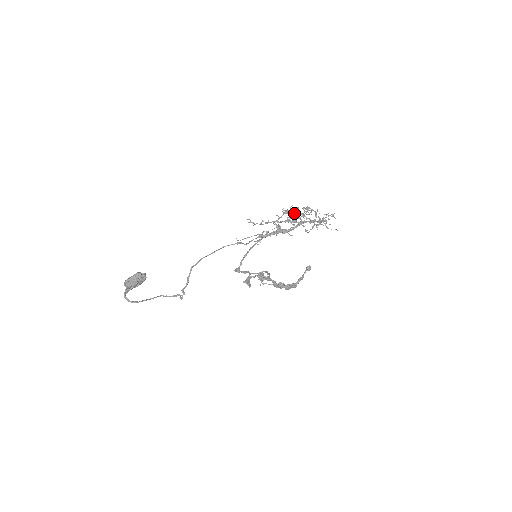
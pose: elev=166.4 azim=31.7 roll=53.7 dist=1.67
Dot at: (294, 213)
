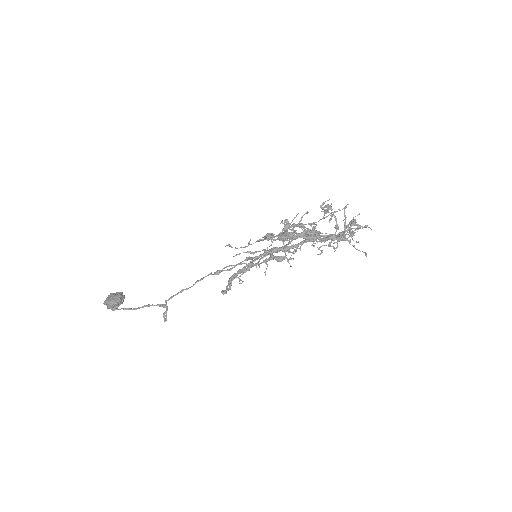
Dot at: (305, 213)
